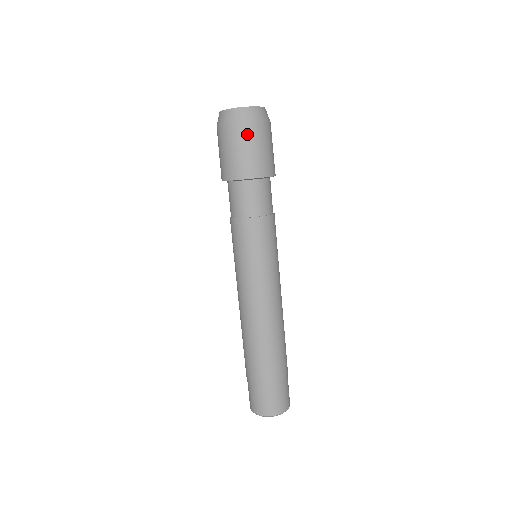
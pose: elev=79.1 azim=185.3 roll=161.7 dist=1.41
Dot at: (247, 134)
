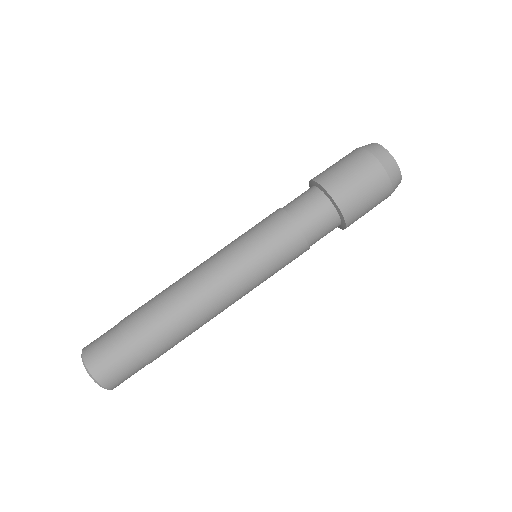
Dot at: (383, 197)
